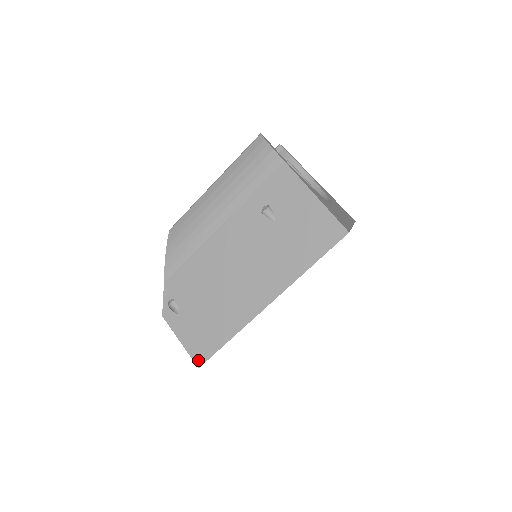
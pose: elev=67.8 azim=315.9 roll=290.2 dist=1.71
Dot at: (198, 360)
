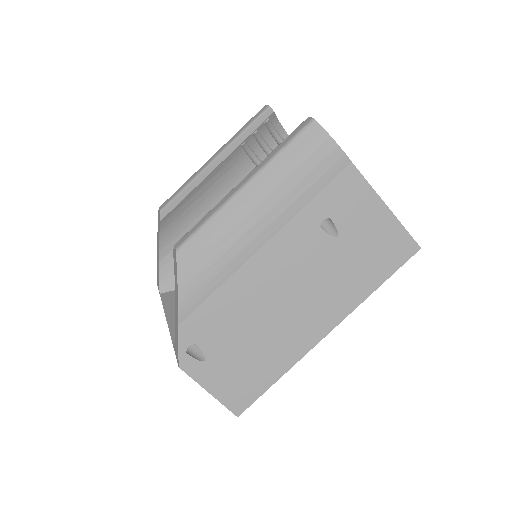
Dot at: (237, 409)
